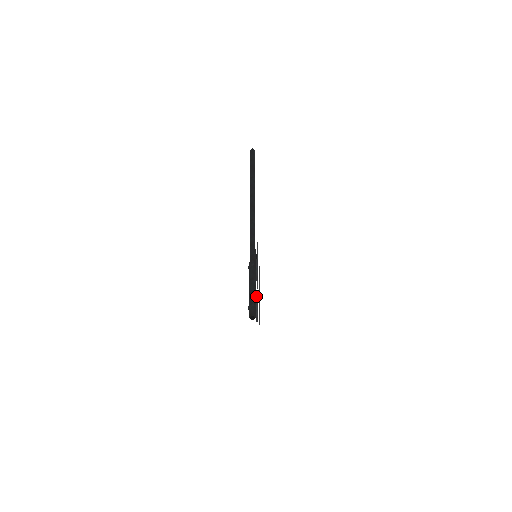
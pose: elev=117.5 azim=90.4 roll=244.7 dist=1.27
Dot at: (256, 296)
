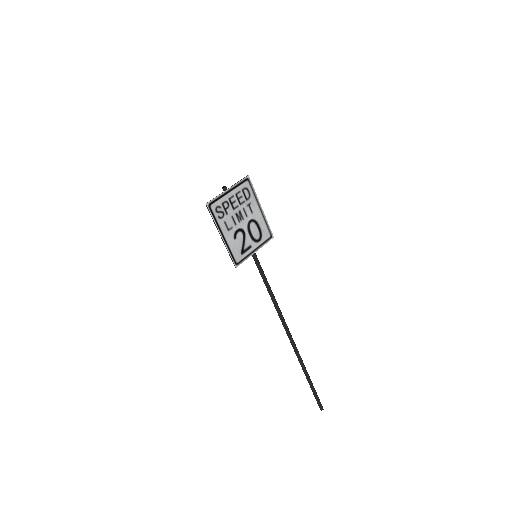
Dot at: (239, 195)
